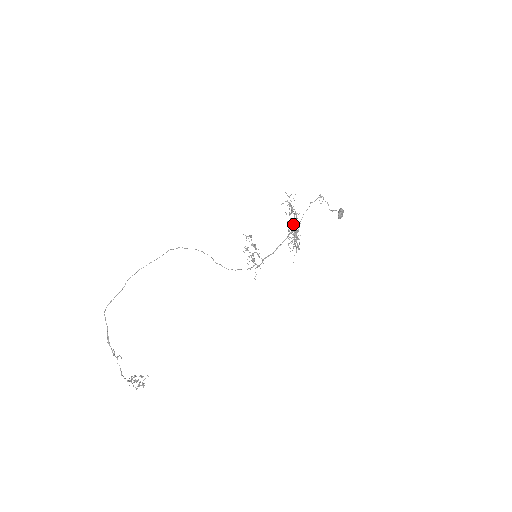
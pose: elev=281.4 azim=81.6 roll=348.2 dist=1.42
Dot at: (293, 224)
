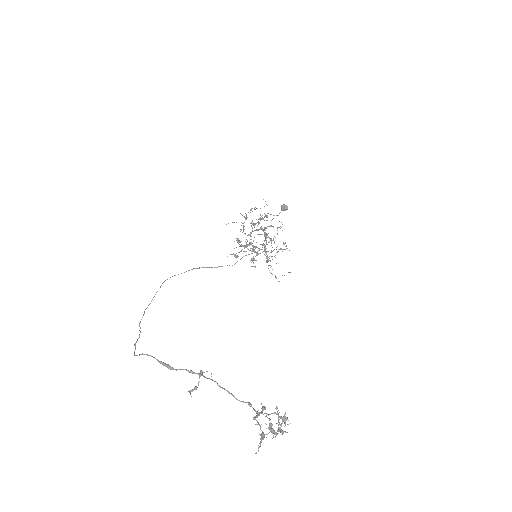
Dot at: occluded
